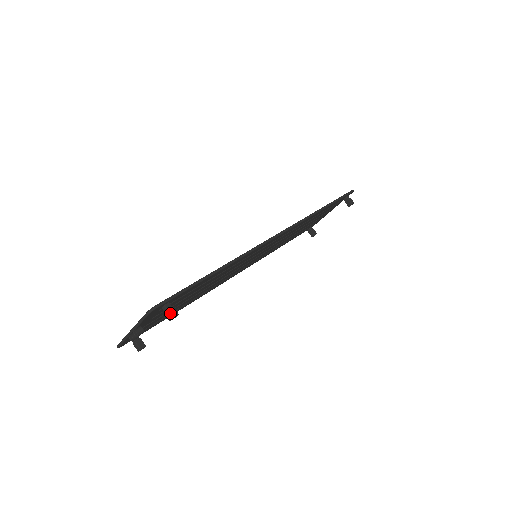
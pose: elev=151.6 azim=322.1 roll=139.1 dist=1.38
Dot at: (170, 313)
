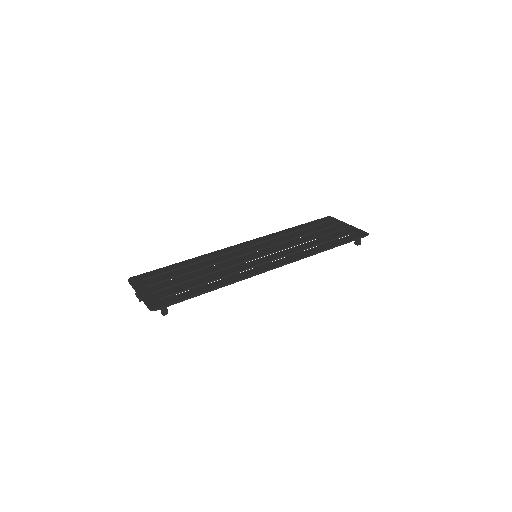
Dot at: (163, 313)
